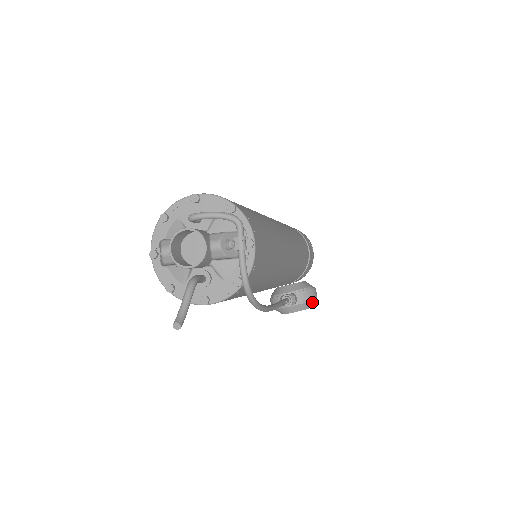
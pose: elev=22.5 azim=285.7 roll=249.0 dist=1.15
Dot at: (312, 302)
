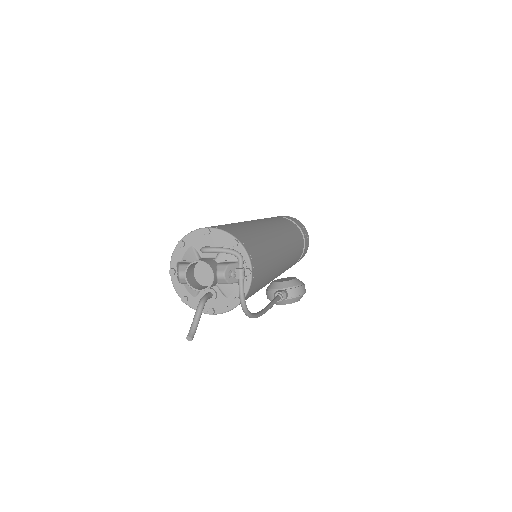
Dot at: (301, 297)
